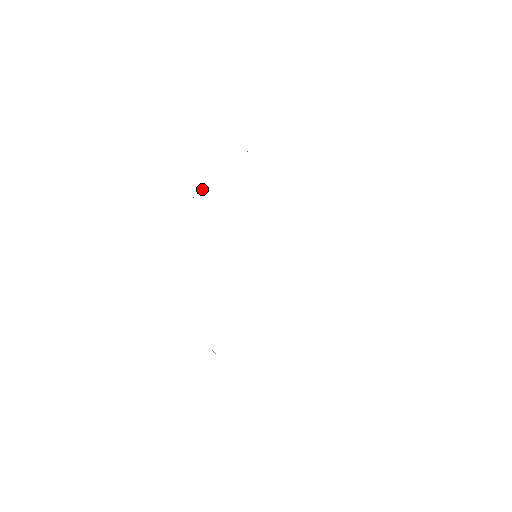
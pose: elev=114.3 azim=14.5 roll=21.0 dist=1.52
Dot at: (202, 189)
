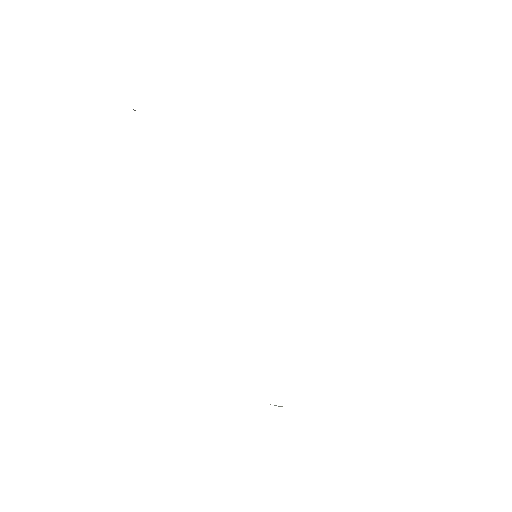
Dot at: occluded
